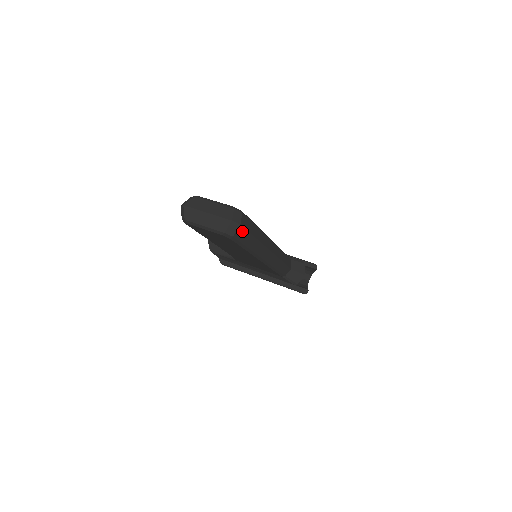
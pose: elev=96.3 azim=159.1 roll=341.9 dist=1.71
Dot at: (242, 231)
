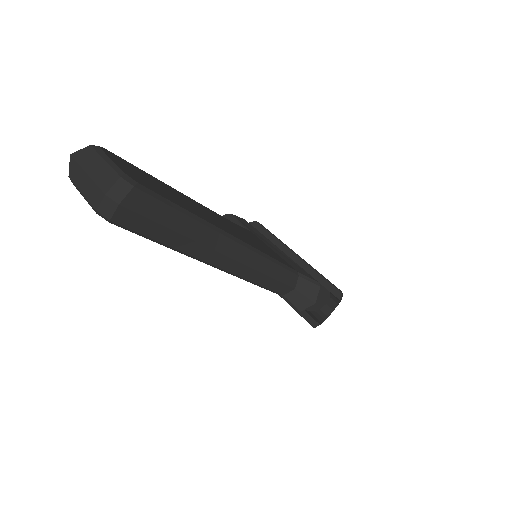
Dot at: (132, 216)
